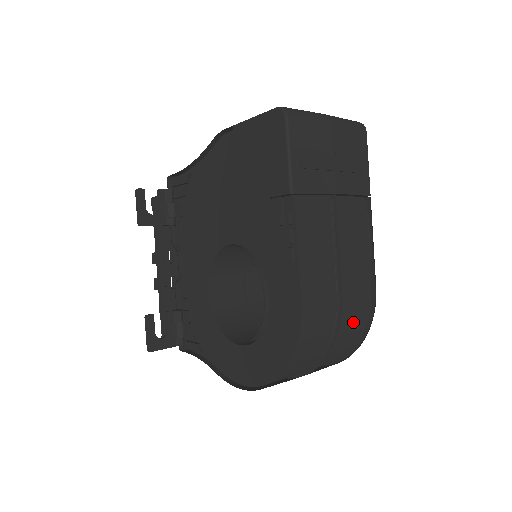
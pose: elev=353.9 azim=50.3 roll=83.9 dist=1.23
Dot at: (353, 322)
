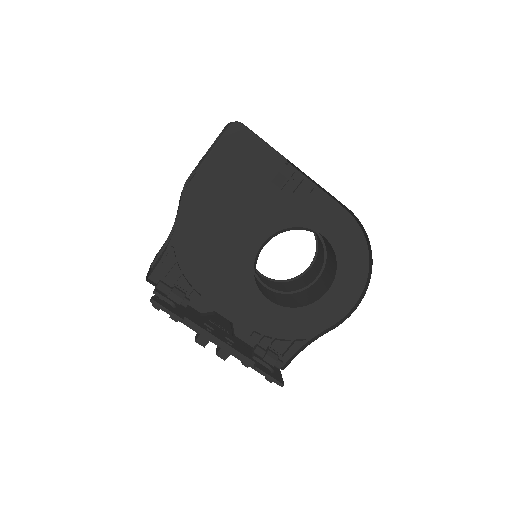
Dot at: occluded
